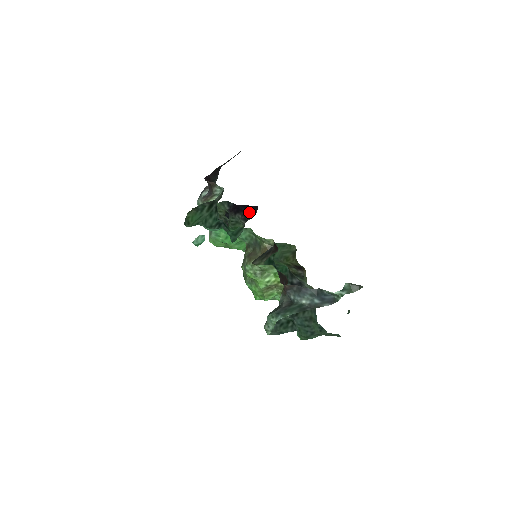
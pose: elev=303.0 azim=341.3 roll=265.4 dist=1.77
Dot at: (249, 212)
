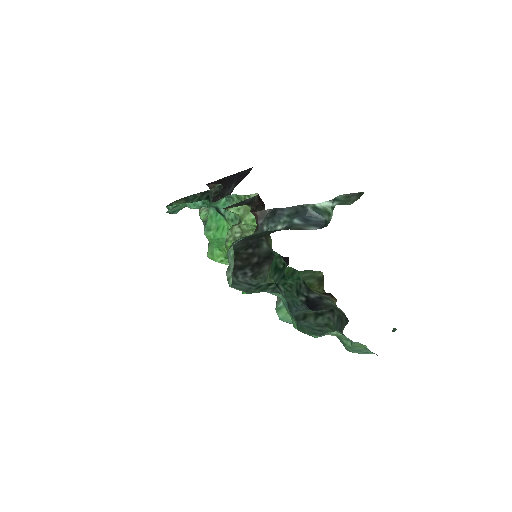
Dot at: occluded
